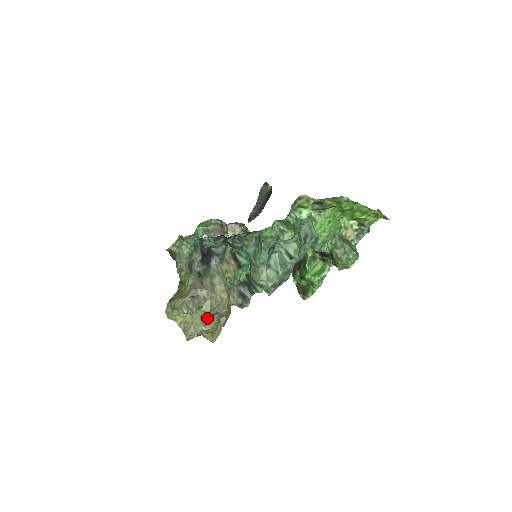
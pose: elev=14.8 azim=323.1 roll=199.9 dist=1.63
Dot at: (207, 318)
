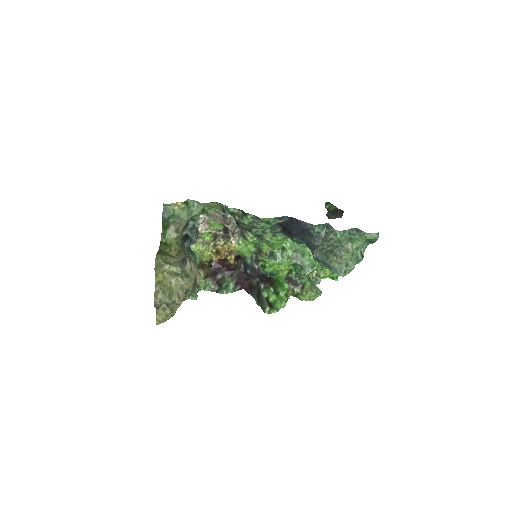
Dot at: (185, 291)
